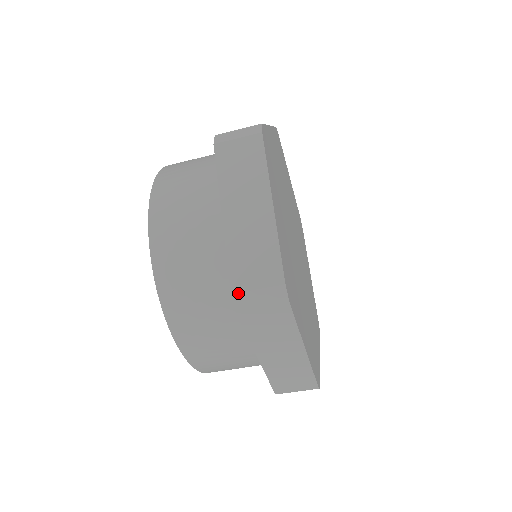
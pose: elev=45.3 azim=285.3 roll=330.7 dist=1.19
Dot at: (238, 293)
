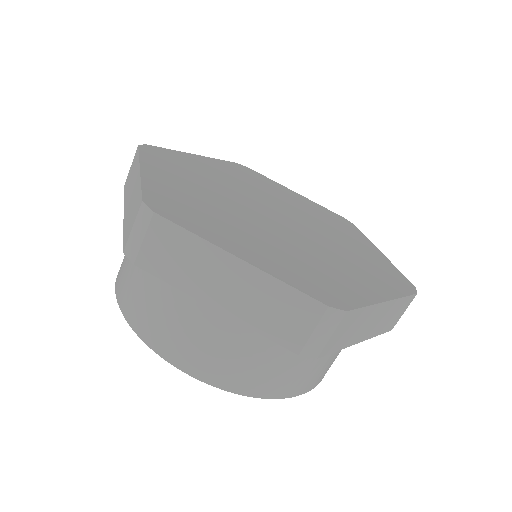
Dot at: (126, 246)
